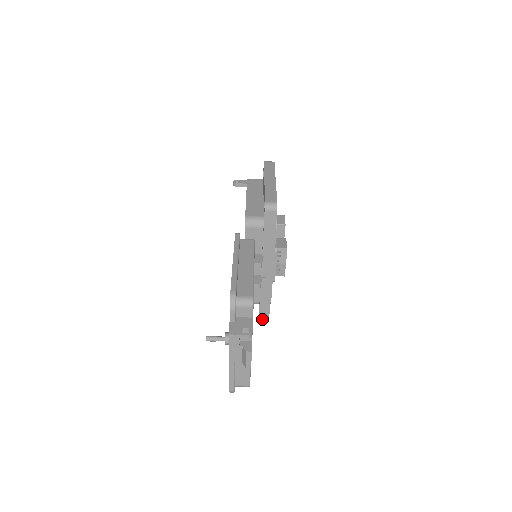
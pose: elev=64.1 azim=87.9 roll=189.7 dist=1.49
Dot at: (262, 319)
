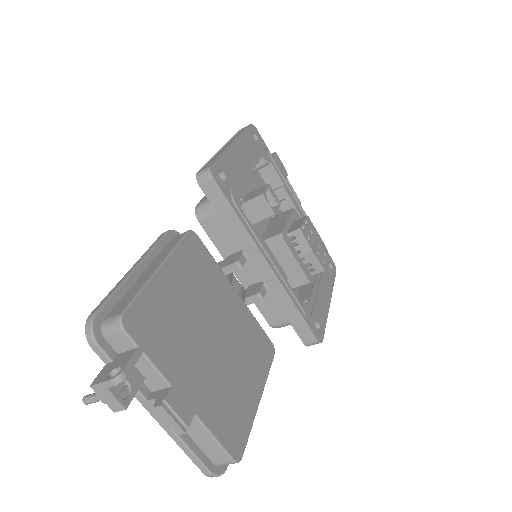
Dot at: (310, 344)
